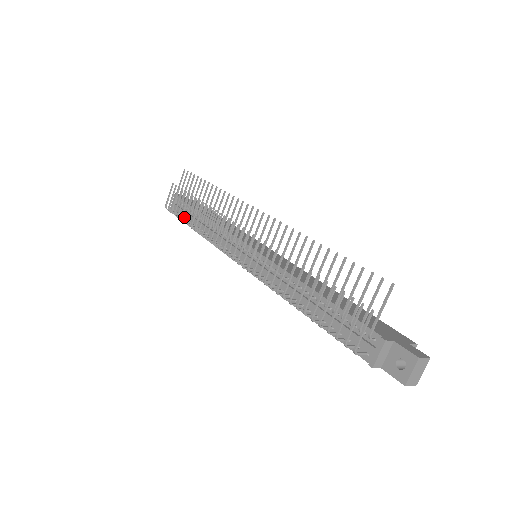
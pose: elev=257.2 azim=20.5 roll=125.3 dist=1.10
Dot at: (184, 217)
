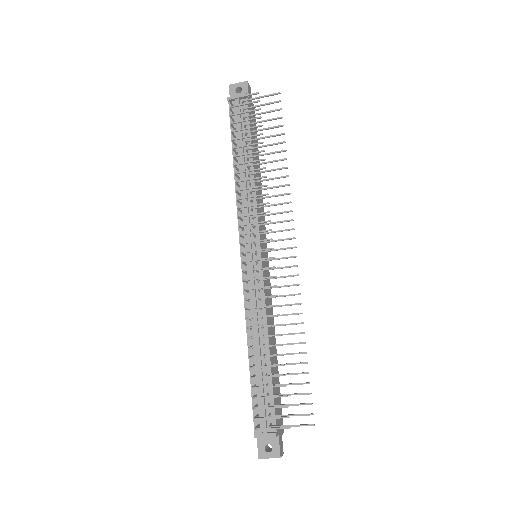
Dot at: (238, 146)
